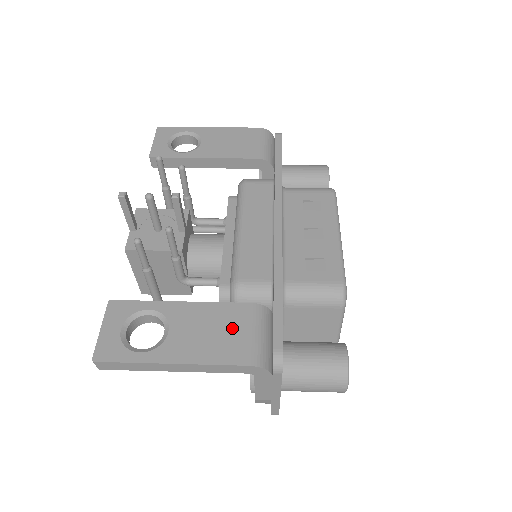
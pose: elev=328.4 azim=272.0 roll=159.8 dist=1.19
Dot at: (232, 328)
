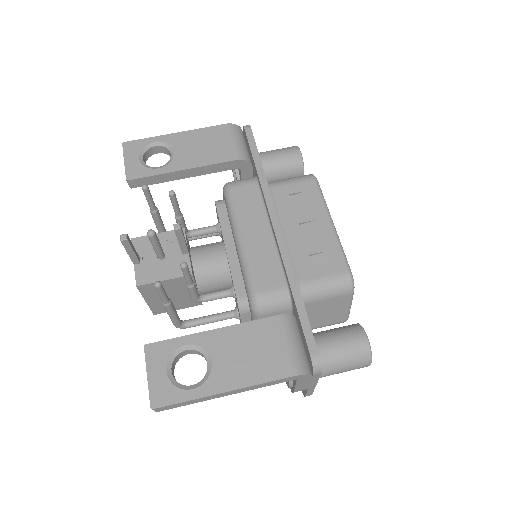
Dot at: (268, 344)
